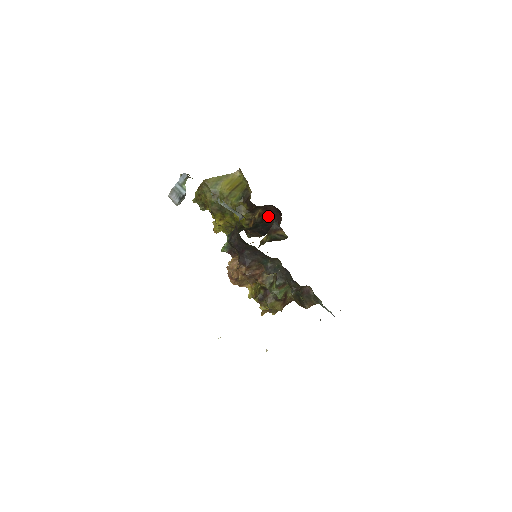
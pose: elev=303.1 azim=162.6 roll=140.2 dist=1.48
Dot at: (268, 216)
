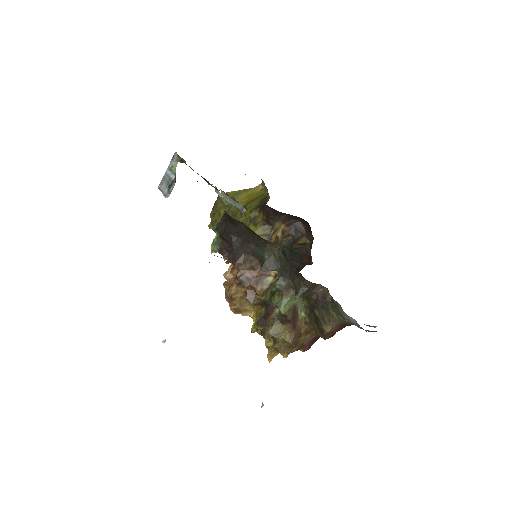
Dot at: occluded
